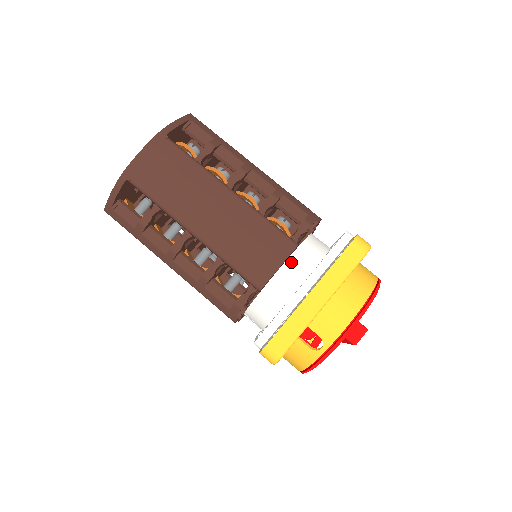
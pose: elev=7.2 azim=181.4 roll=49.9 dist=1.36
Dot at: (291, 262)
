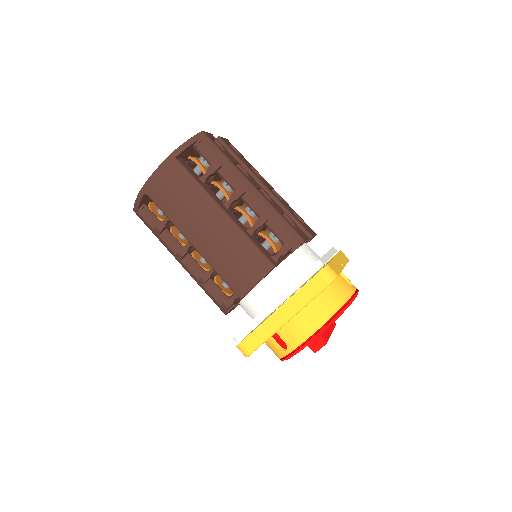
Dot at: (270, 278)
